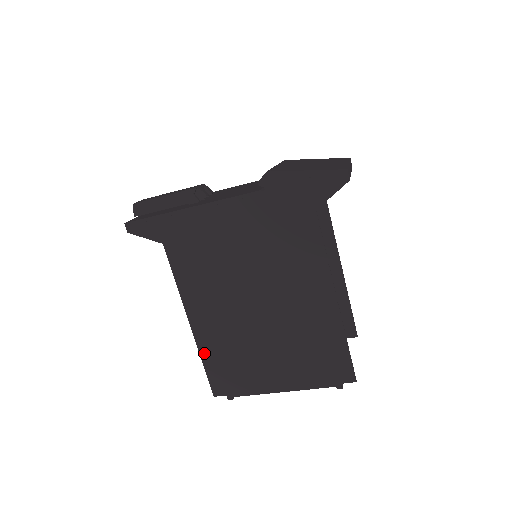
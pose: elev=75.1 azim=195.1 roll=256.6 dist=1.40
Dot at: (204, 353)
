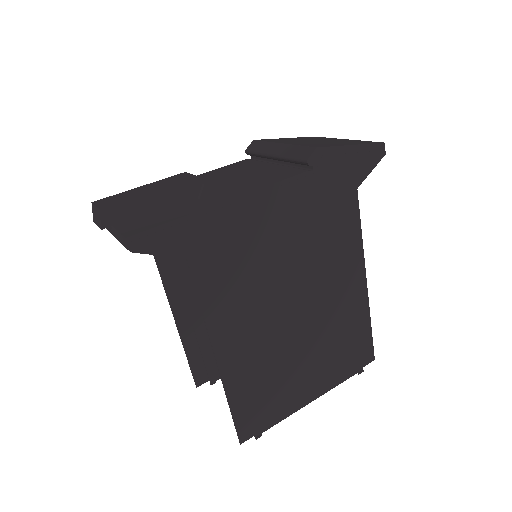
Dot at: (232, 393)
